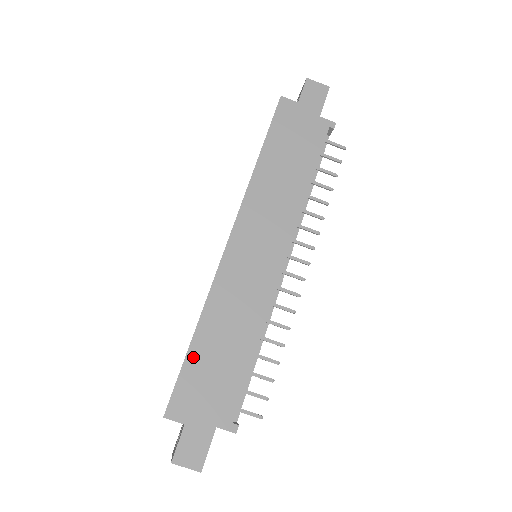
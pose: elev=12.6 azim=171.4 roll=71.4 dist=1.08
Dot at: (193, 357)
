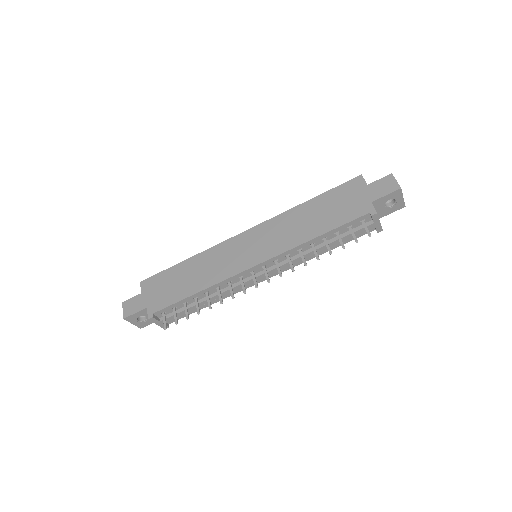
Dot at: (174, 269)
